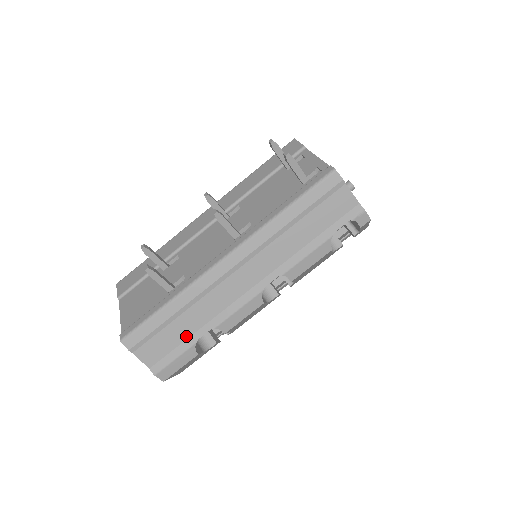
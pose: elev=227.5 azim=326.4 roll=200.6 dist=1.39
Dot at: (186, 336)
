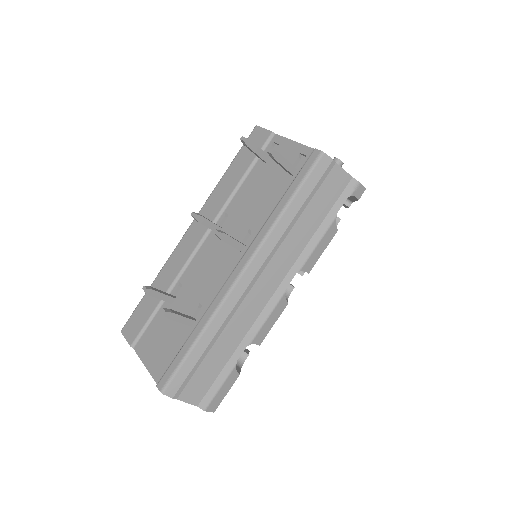
Dot at: (224, 362)
